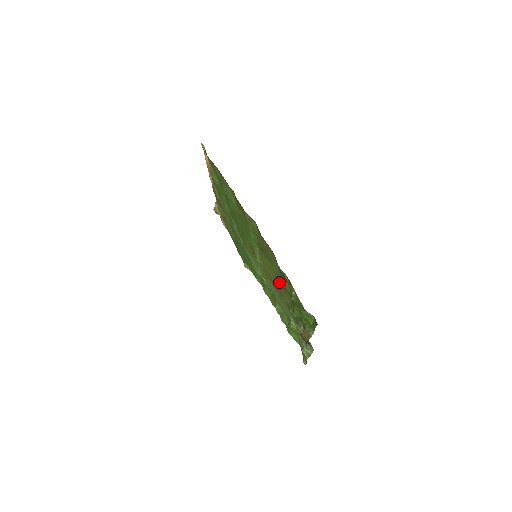
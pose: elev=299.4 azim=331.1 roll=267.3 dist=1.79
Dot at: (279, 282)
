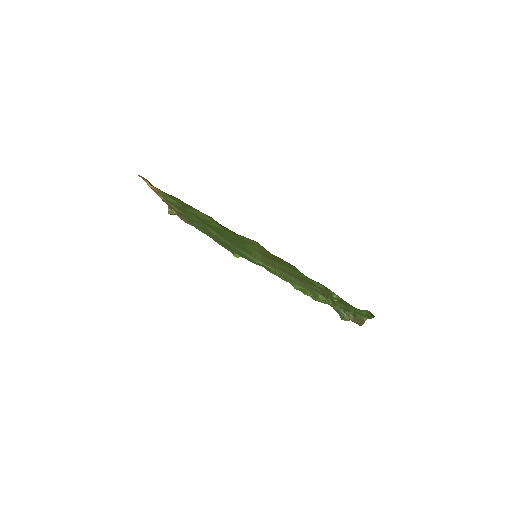
Dot at: (300, 277)
